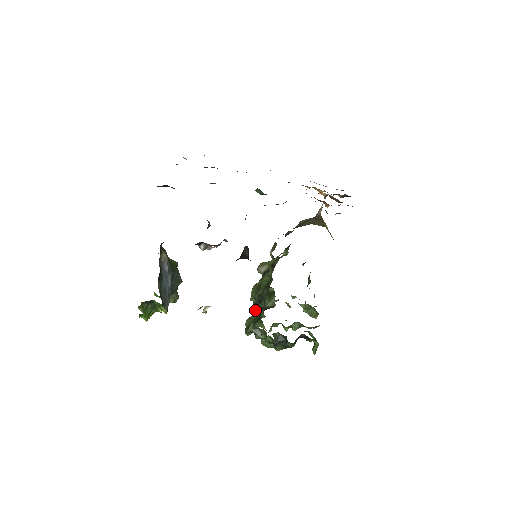
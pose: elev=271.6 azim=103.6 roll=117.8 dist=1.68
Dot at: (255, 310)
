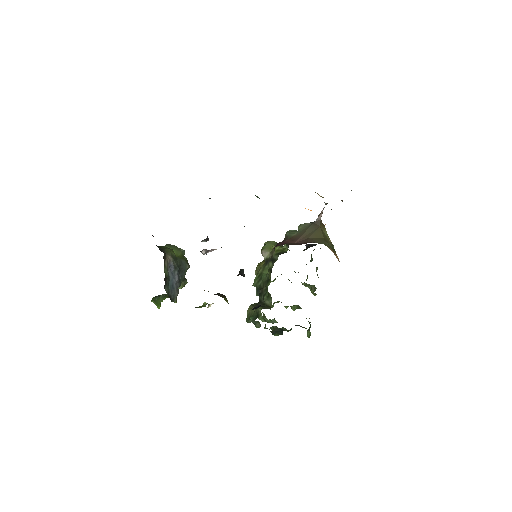
Dot at: (257, 295)
